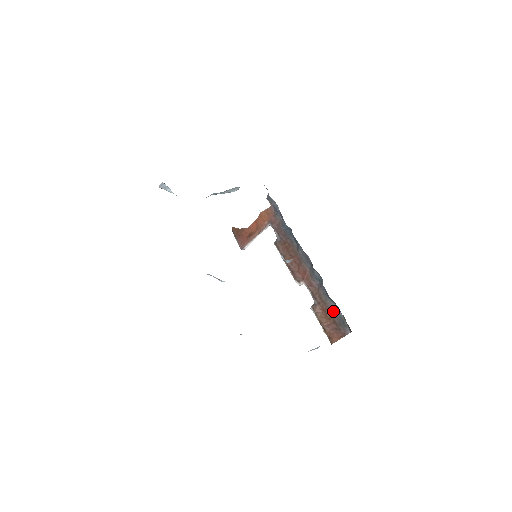
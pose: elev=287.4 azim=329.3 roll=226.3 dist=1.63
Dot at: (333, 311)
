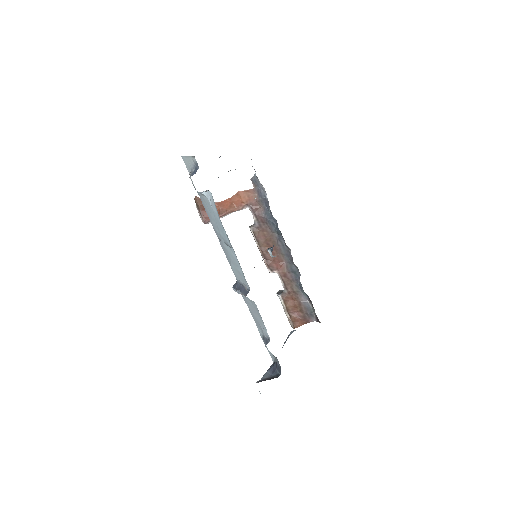
Dot at: (303, 302)
